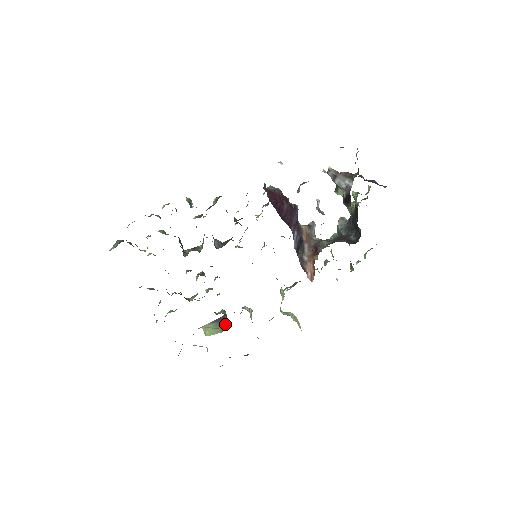
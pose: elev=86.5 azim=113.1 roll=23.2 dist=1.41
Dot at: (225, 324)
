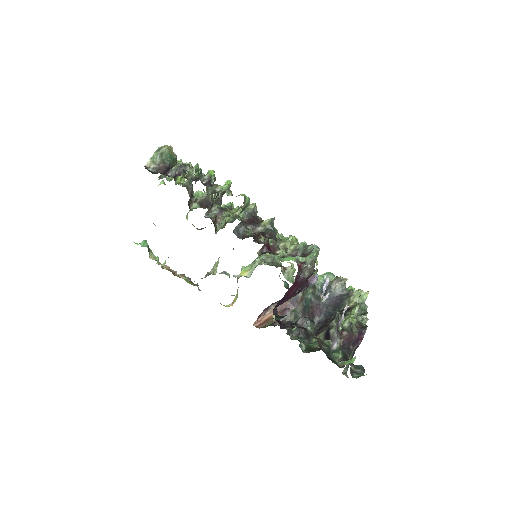
Dot at: (205, 227)
